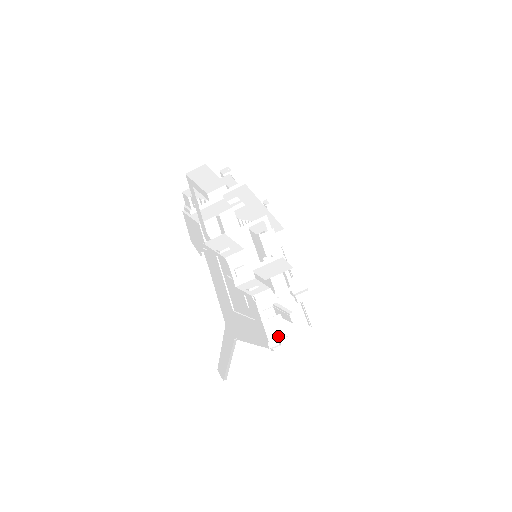
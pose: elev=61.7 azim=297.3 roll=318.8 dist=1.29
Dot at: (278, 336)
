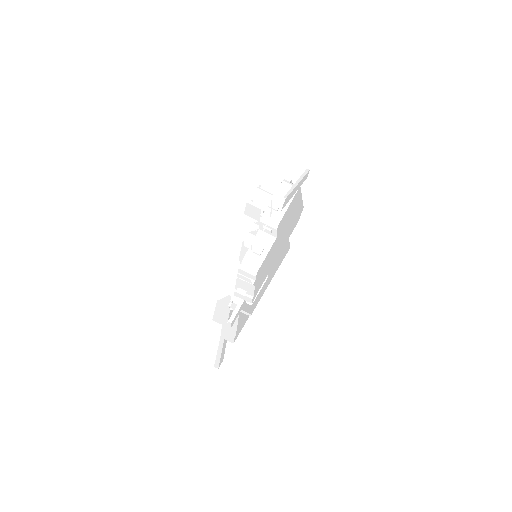
Dot at: occluded
